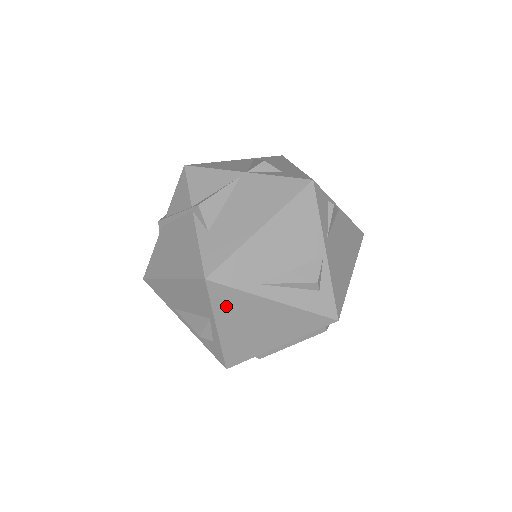
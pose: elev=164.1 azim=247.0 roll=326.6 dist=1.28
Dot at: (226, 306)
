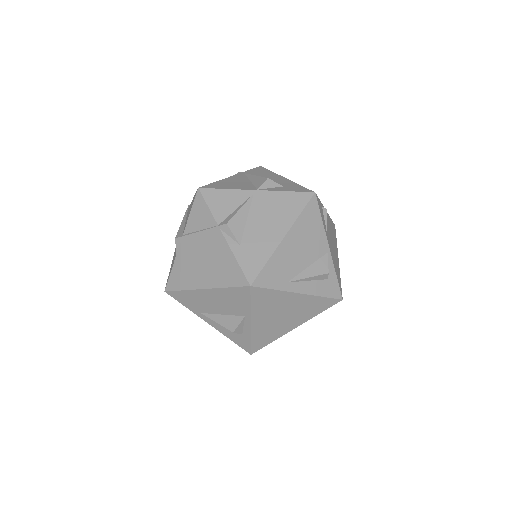
Dot at: (262, 304)
